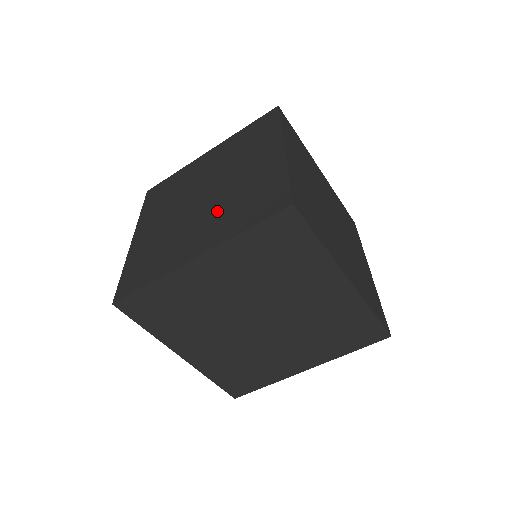
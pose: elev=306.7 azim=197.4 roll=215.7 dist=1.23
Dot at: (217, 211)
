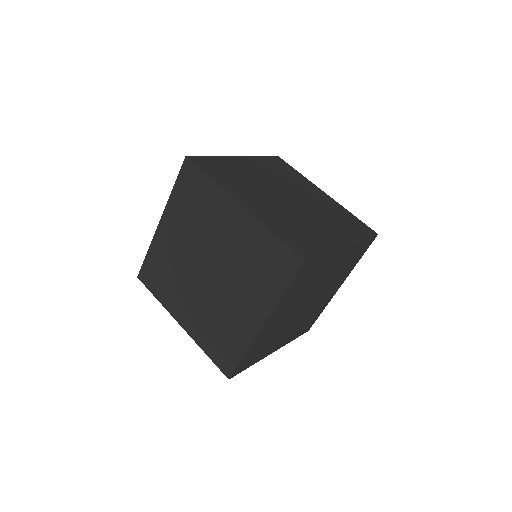
Dot at: occluded
